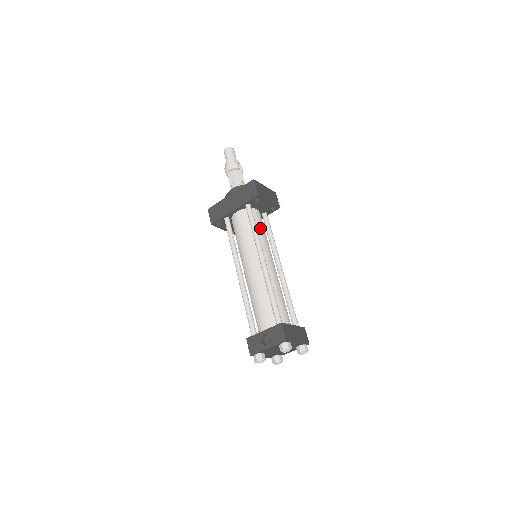
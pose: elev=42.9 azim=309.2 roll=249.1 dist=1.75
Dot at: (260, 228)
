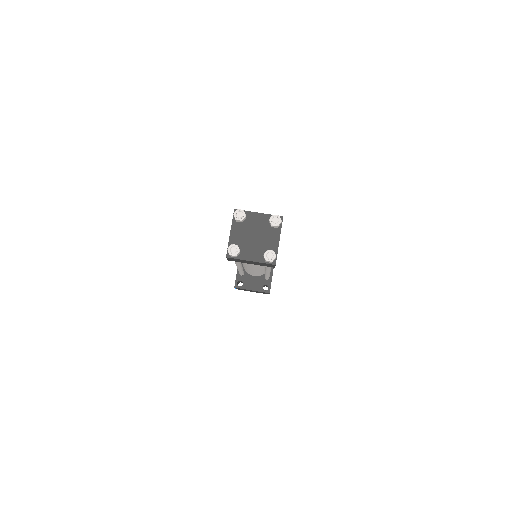
Dot at: occluded
